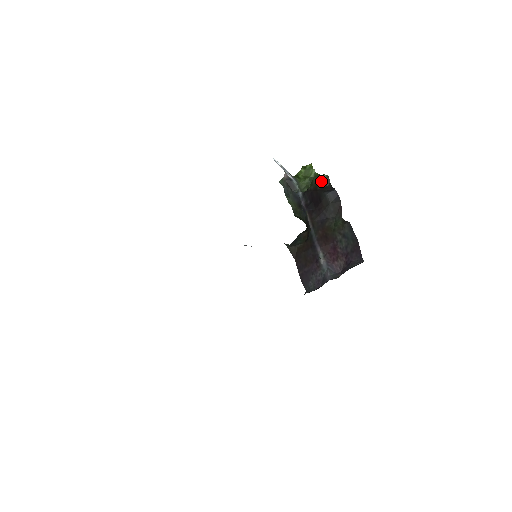
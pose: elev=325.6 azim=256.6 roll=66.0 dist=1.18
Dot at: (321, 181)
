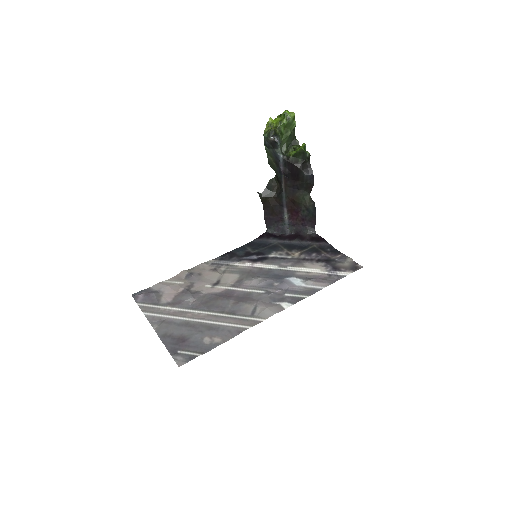
Dot at: (303, 157)
